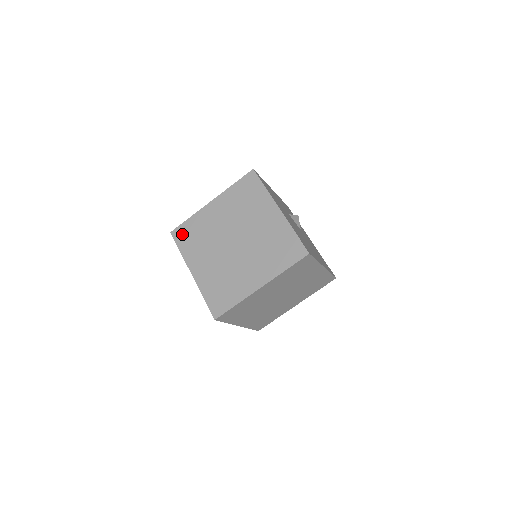
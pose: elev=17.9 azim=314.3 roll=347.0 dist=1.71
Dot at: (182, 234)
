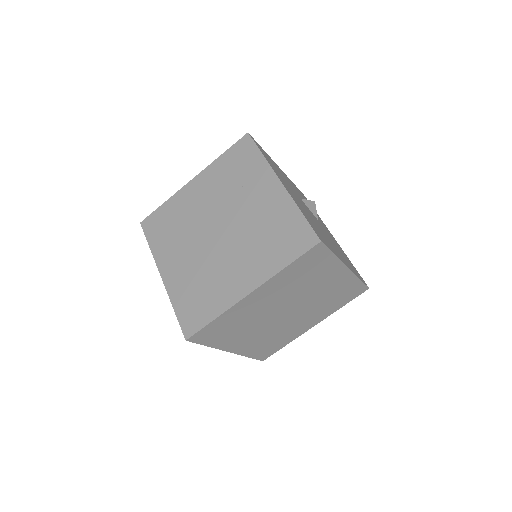
Dot at: (154, 224)
